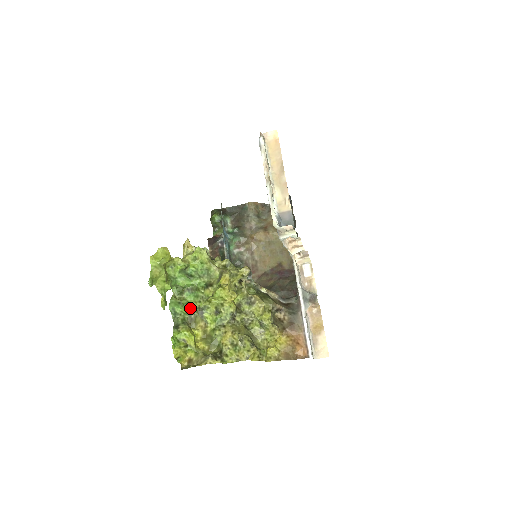
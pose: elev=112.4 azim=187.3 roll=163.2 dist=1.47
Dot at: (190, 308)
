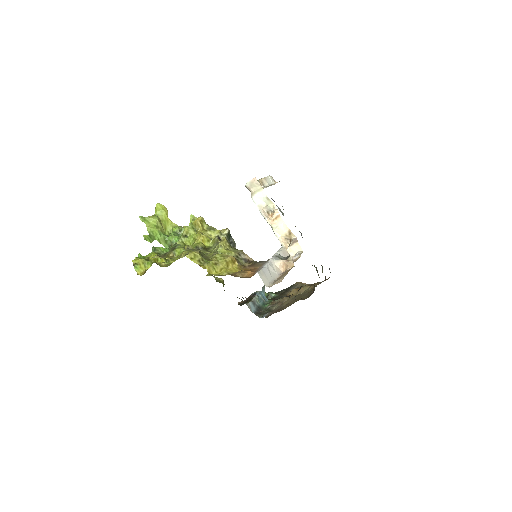
Dot at: occluded
